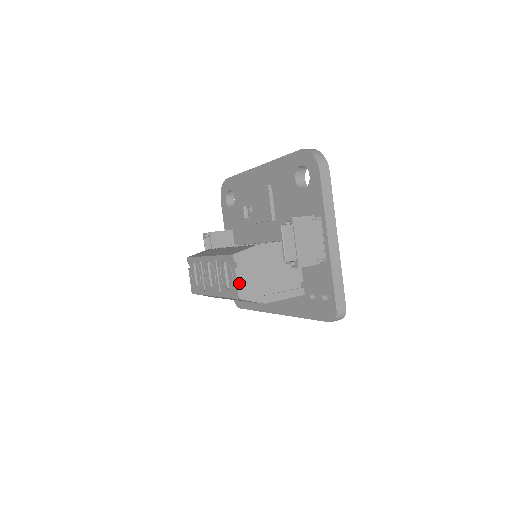
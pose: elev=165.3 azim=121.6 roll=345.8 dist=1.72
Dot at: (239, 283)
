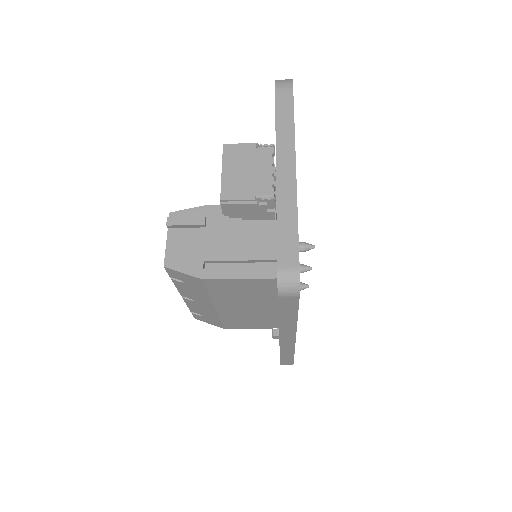
Dot at: (169, 247)
